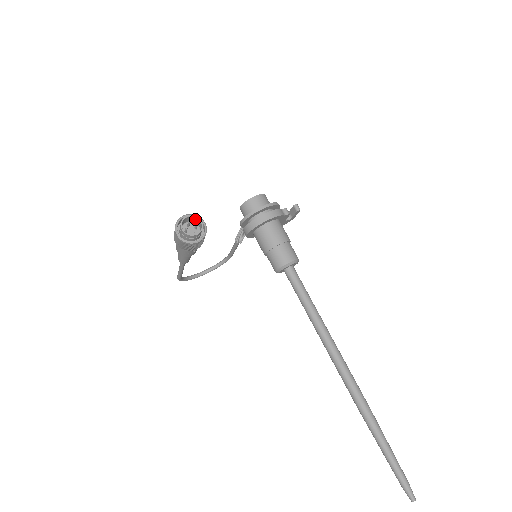
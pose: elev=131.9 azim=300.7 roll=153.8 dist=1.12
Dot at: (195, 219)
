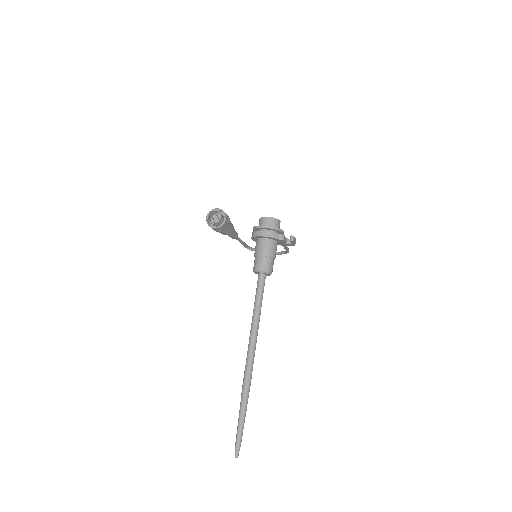
Dot at: (220, 214)
